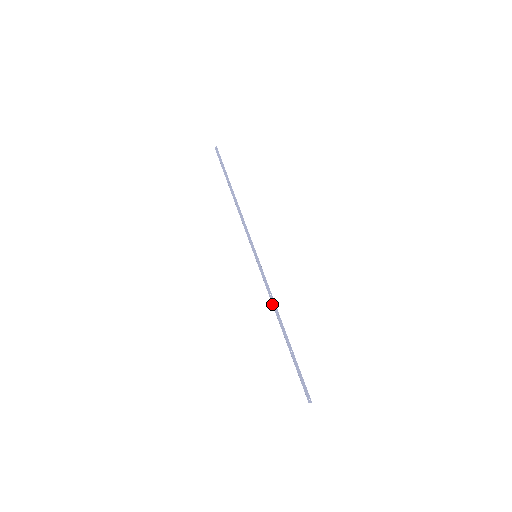
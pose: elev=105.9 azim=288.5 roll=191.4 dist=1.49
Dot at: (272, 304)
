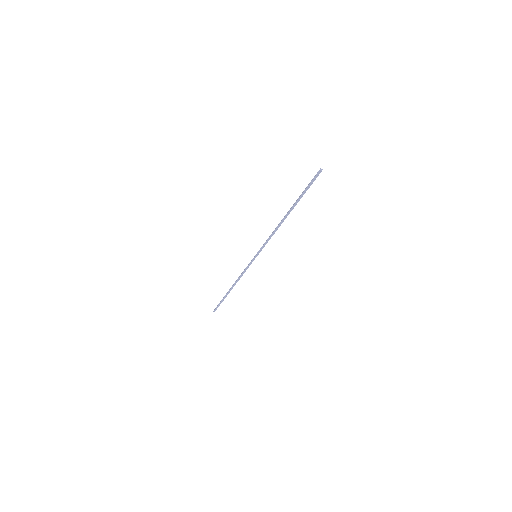
Dot at: (275, 230)
